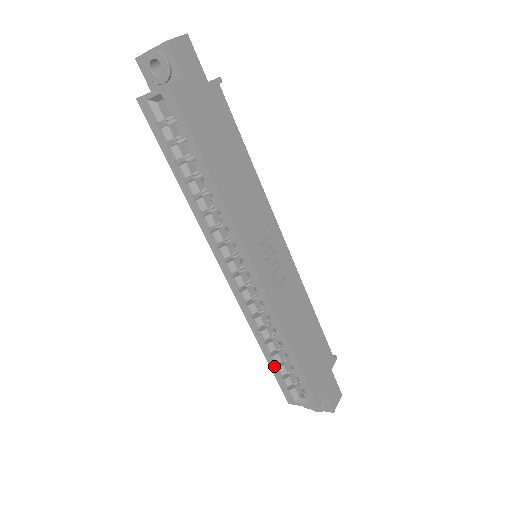
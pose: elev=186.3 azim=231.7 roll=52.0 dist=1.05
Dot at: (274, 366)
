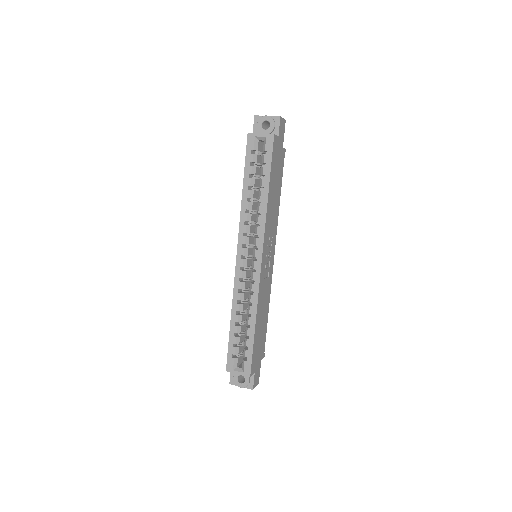
Dot at: (233, 335)
